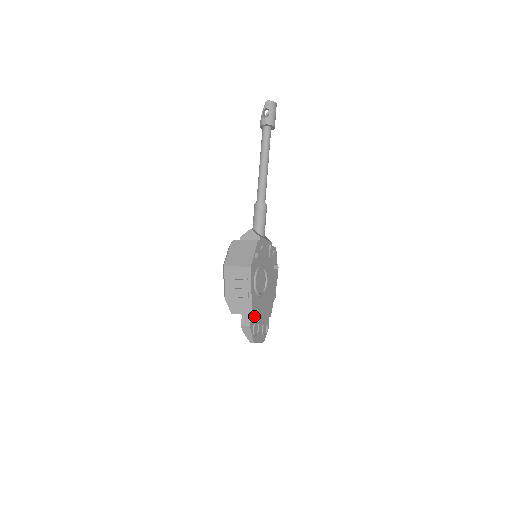
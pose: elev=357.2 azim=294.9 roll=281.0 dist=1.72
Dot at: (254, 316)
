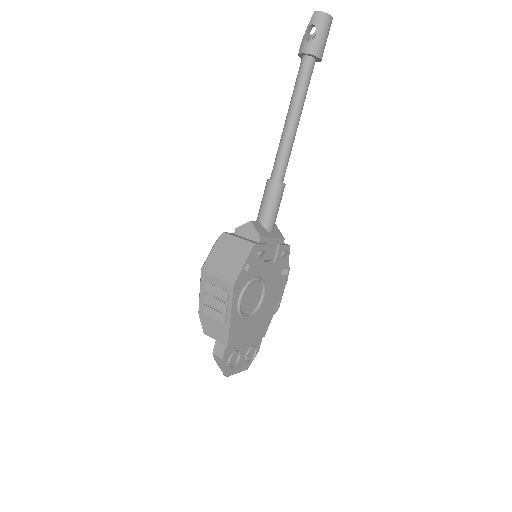
Dot at: (233, 344)
